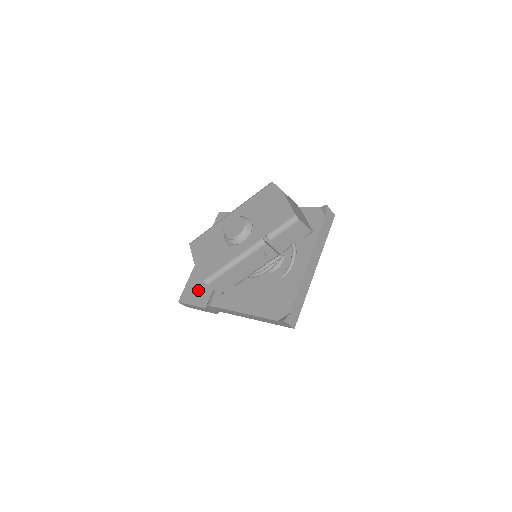
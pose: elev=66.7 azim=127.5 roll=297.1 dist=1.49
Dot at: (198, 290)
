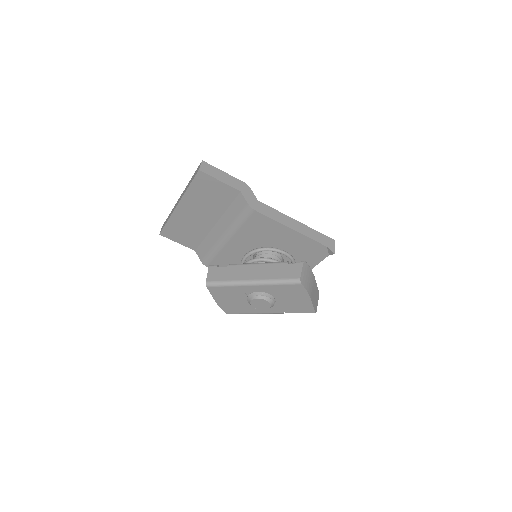
Dot at: (183, 235)
